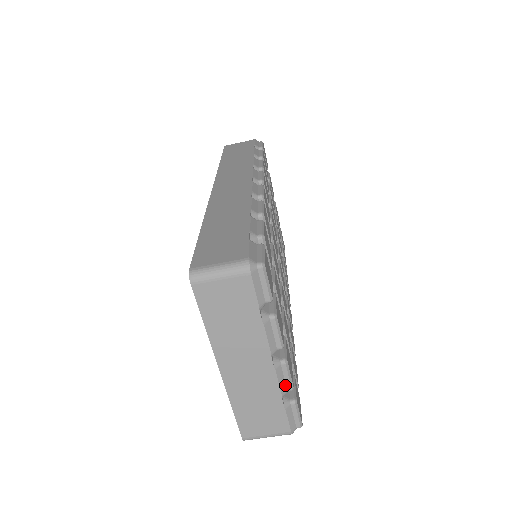
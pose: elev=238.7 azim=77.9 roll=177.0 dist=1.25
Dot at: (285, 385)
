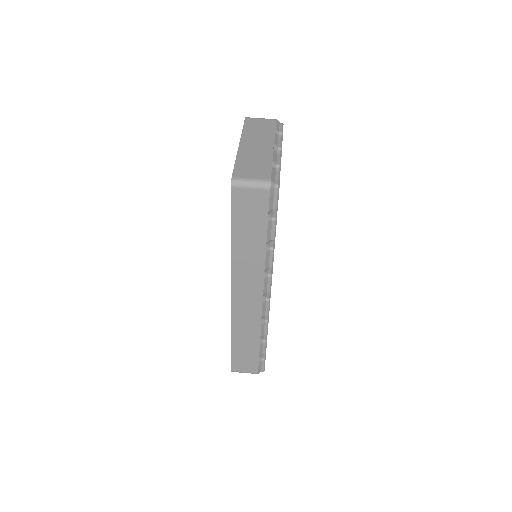
Dot at: (276, 161)
